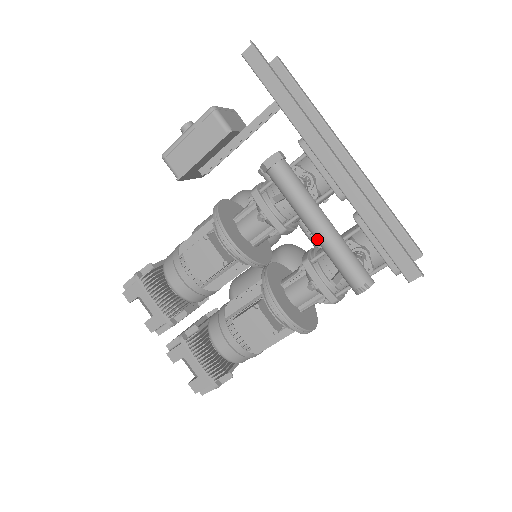
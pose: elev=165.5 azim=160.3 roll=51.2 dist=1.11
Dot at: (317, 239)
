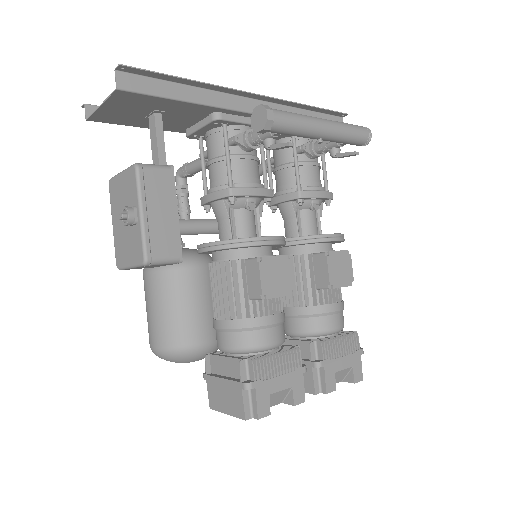
Dot at: (331, 135)
